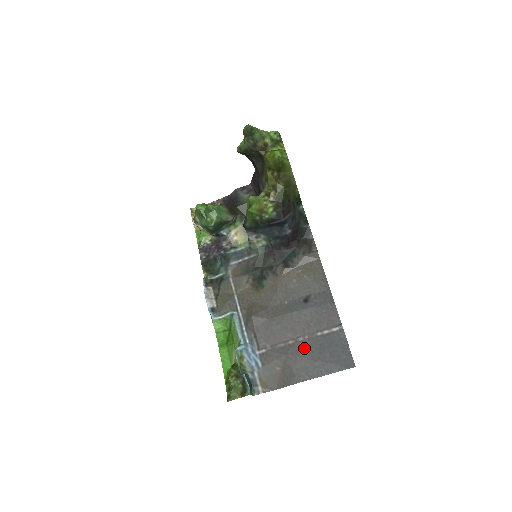
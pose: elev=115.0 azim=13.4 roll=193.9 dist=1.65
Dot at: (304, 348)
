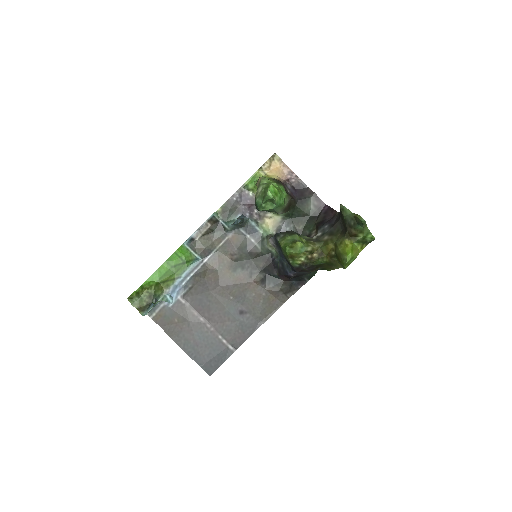
Dot at: (203, 332)
